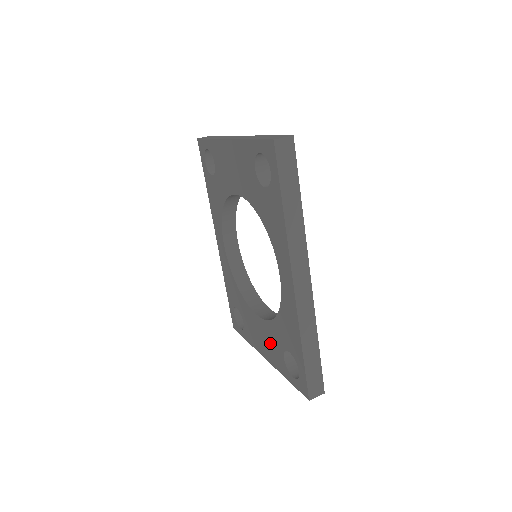
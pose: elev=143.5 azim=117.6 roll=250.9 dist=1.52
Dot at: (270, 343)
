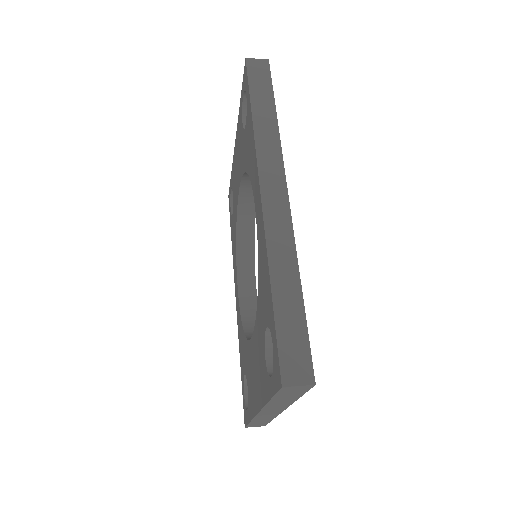
Dot at: (258, 361)
